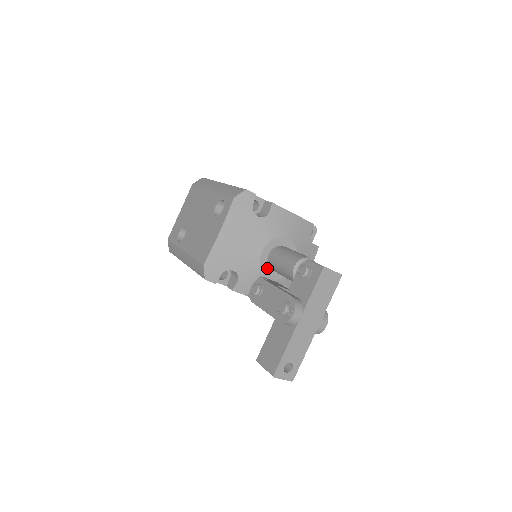
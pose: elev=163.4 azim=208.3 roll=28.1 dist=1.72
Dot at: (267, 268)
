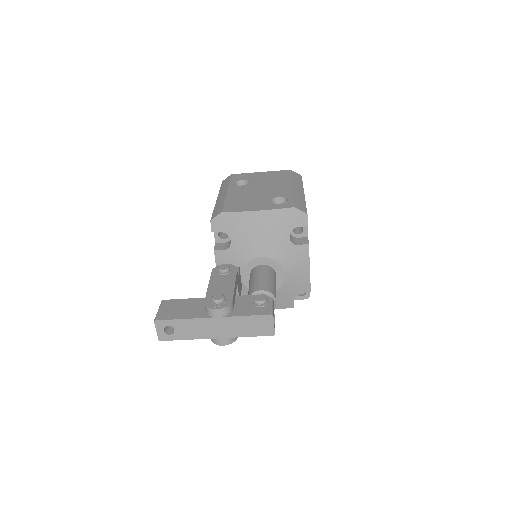
Dot at: (249, 270)
